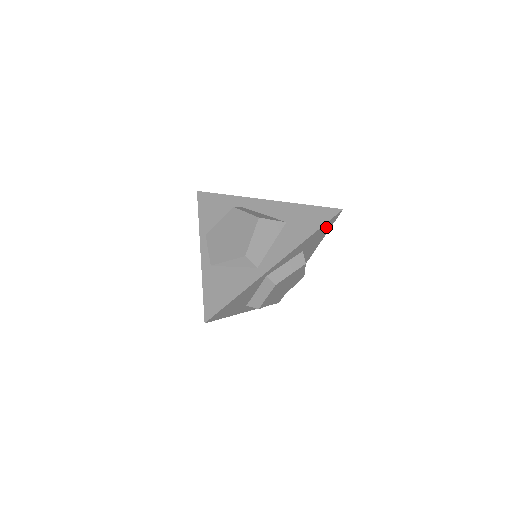
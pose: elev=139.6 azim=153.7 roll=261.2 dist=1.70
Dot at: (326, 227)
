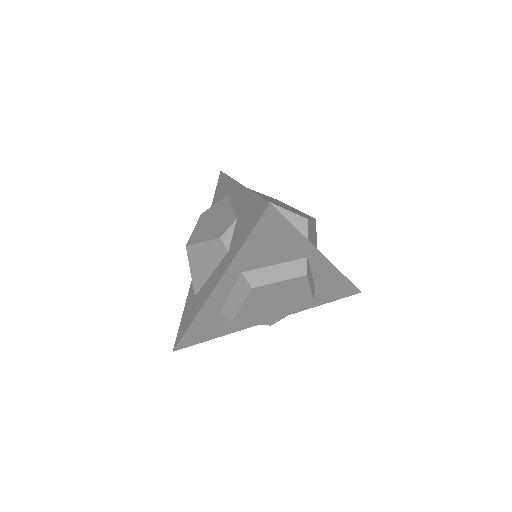
Dot at: (341, 292)
